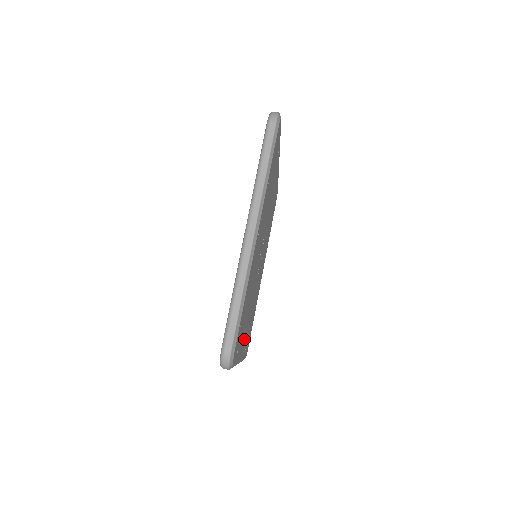
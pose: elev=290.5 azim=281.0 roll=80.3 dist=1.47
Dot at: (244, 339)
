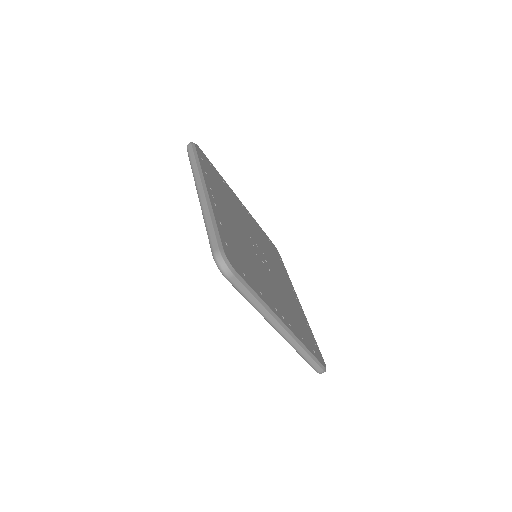
Dot at: (294, 299)
